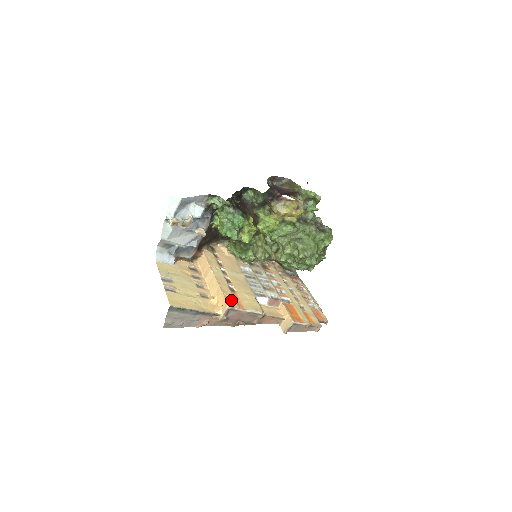
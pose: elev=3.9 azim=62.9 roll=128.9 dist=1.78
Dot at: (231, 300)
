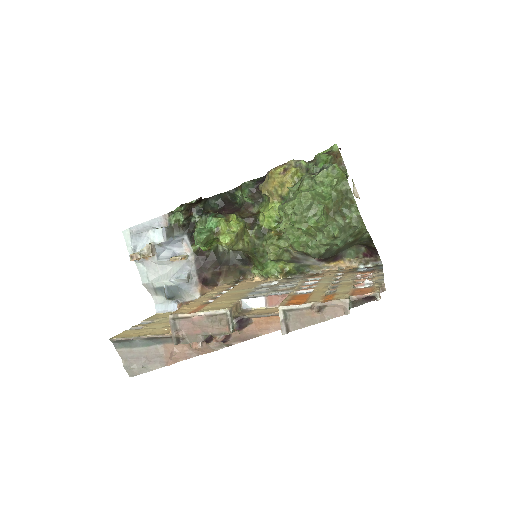
Dot at: (185, 310)
